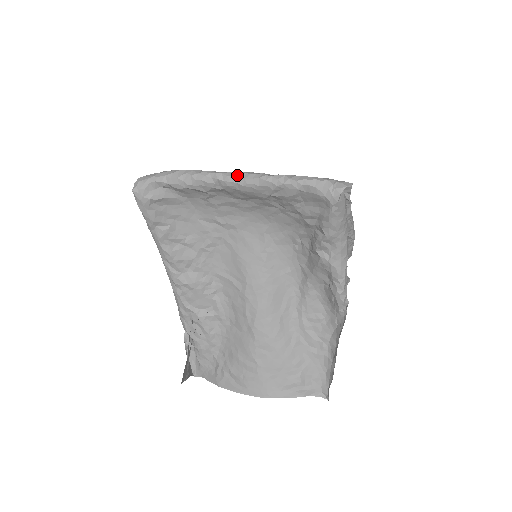
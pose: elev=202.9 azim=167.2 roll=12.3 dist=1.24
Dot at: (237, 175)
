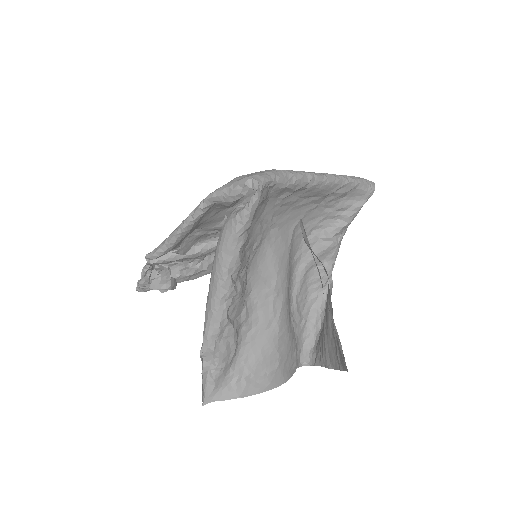
Dot at: (323, 175)
